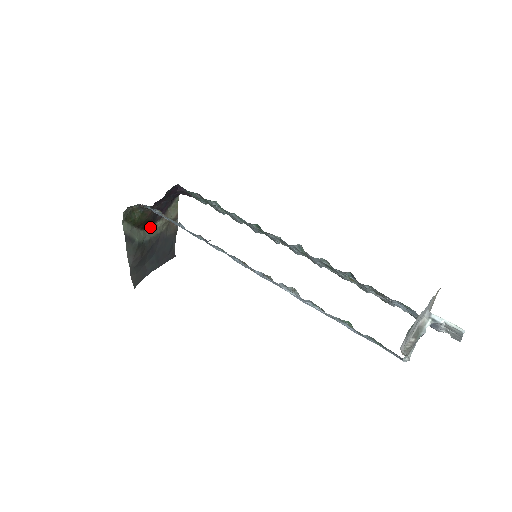
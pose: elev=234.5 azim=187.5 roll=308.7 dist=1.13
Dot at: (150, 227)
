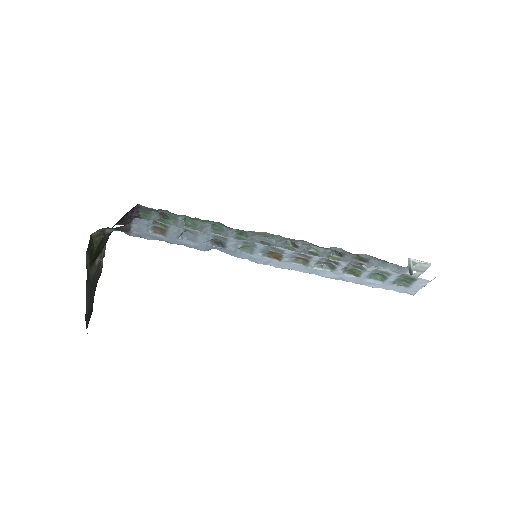
Dot at: (92, 265)
